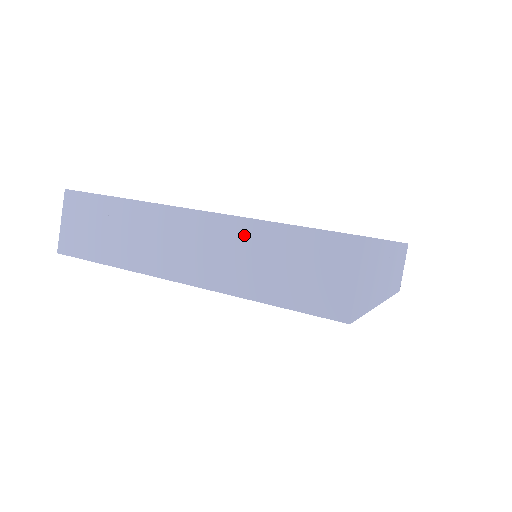
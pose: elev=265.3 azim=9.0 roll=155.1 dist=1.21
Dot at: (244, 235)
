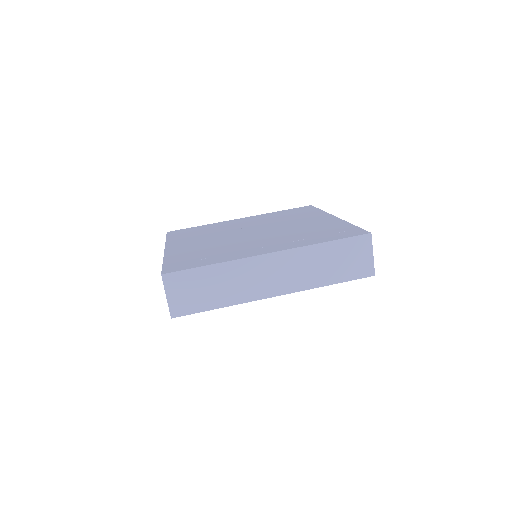
Dot at: (308, 255)
